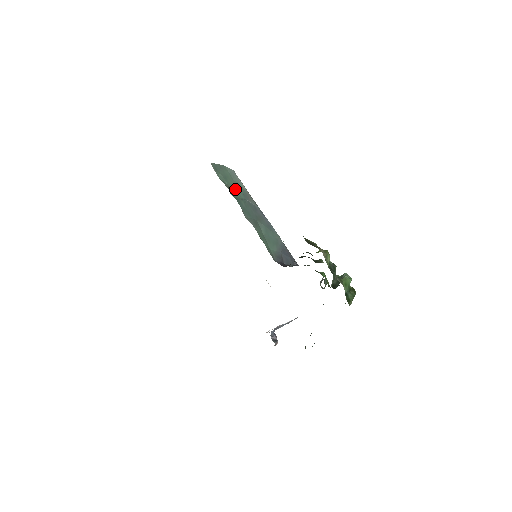
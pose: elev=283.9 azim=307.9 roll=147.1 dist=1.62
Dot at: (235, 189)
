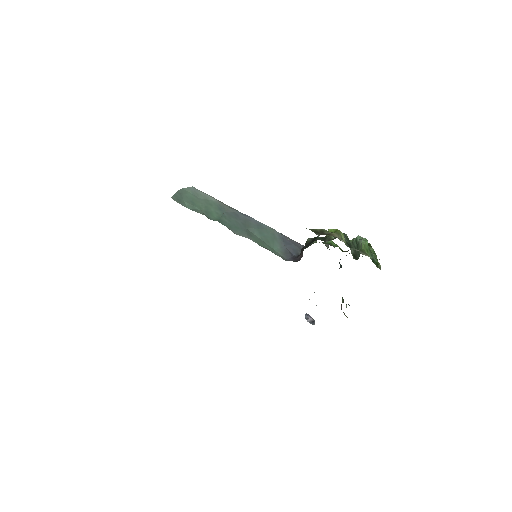
Dot at: (208, 209)
